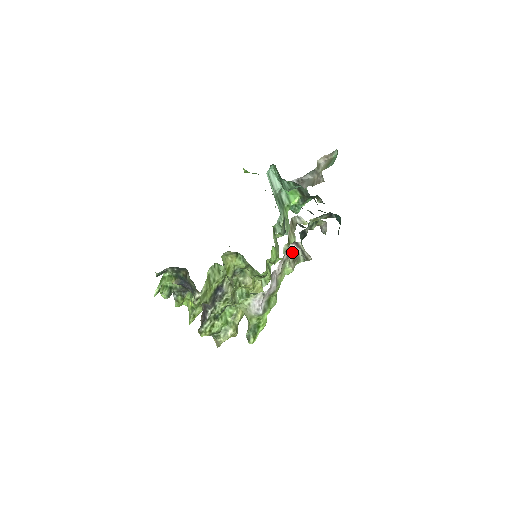
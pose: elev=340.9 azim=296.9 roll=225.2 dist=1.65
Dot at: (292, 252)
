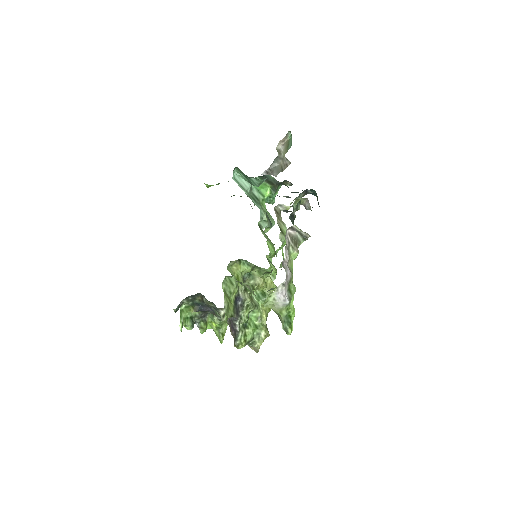
Dot at: (290, 237)
